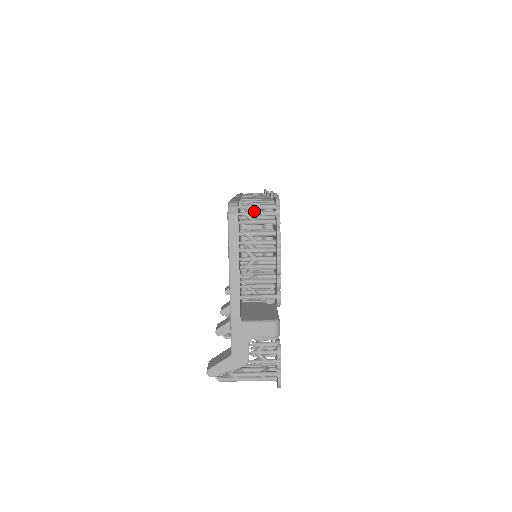
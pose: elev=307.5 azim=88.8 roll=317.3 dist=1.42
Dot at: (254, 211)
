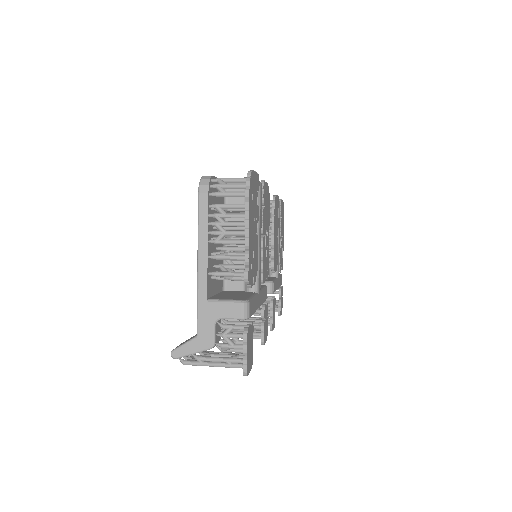
Dot at: (225, 183)
